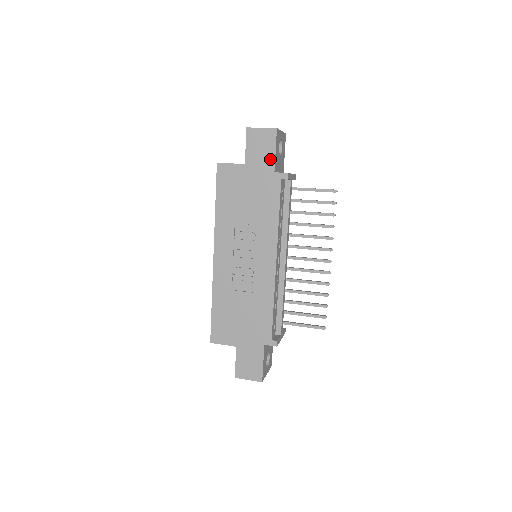
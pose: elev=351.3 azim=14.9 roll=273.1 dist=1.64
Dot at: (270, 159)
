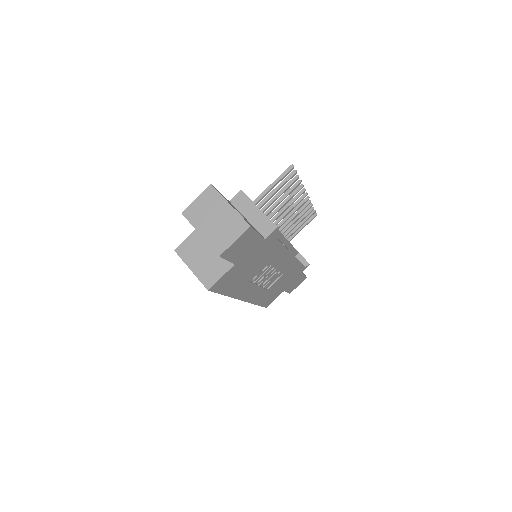
Dot at: (256, 240)
